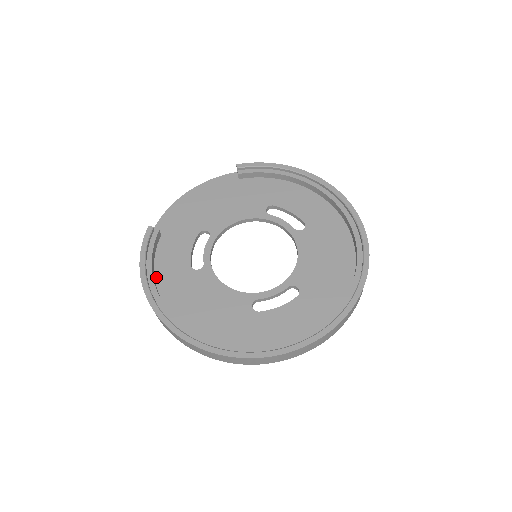
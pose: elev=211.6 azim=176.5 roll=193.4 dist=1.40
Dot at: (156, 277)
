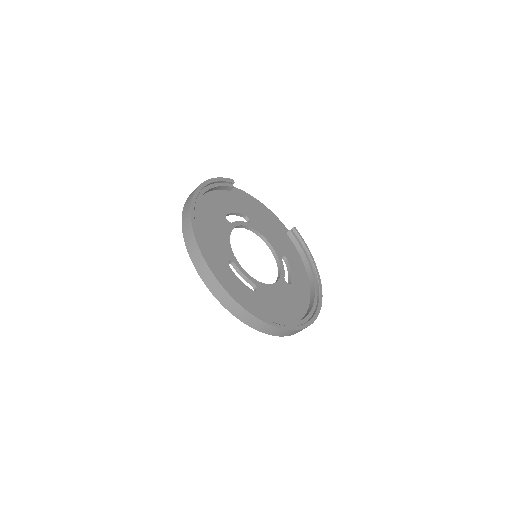
Dot at: (208, 193)
